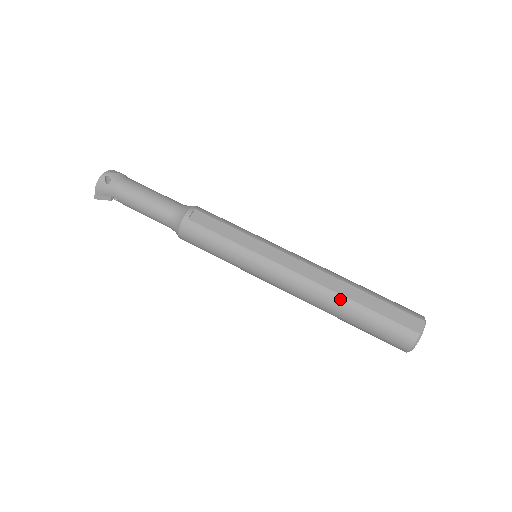
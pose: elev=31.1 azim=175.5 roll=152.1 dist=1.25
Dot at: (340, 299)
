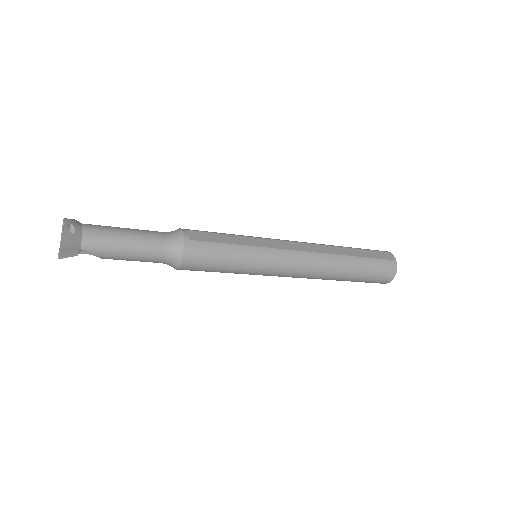
Dot at: (342, 258)
